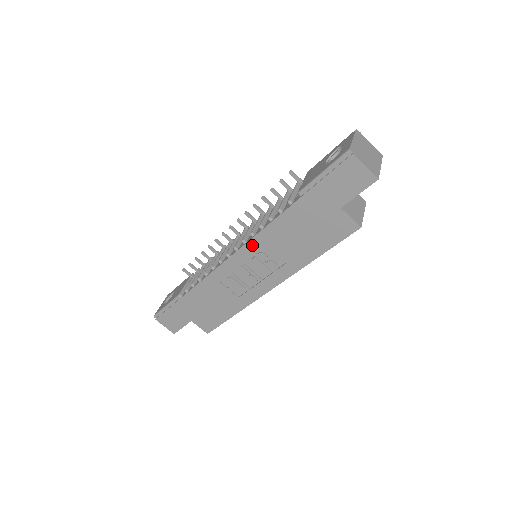
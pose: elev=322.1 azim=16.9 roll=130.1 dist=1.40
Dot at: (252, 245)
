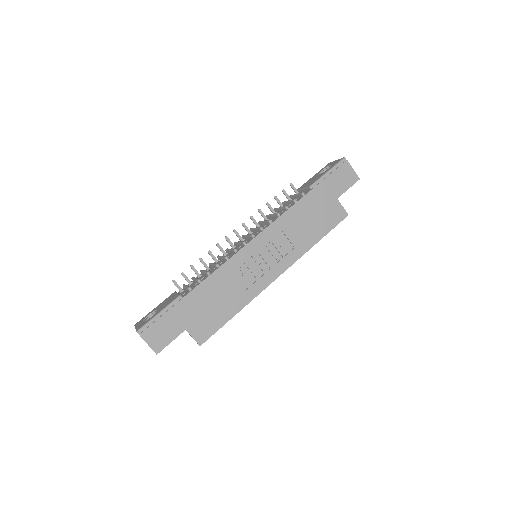
Dot at: (270, 230)
